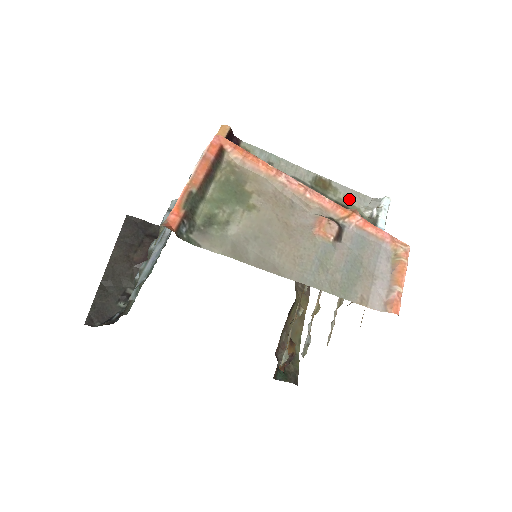
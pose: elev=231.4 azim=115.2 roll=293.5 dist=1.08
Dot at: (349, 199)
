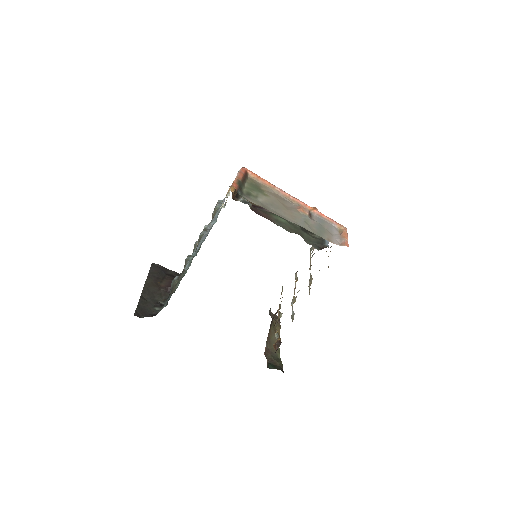
Dot at: occluded
